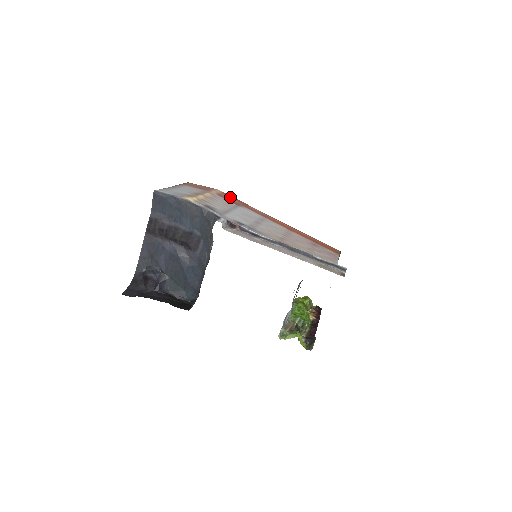
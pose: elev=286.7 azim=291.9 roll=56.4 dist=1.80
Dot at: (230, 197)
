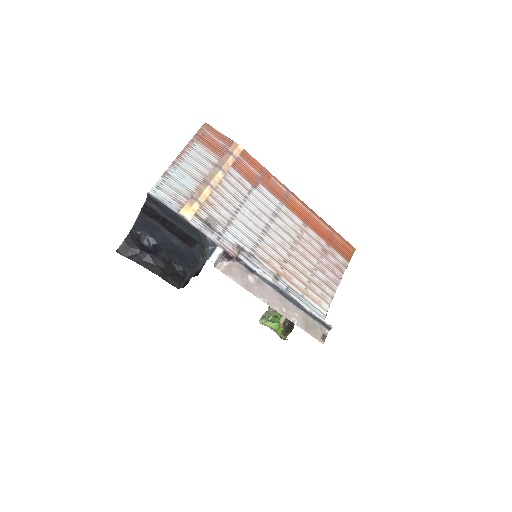
Dot at: (250, 162)
